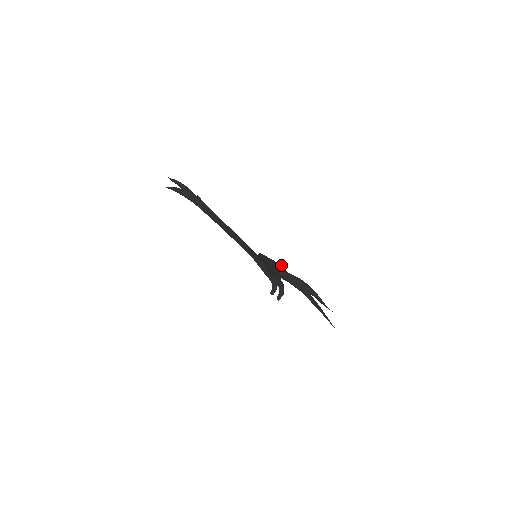
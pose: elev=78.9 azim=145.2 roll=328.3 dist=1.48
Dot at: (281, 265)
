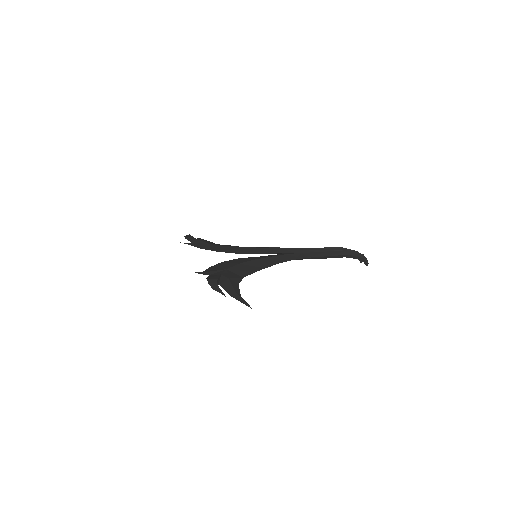
Dot at: (200, 273)
